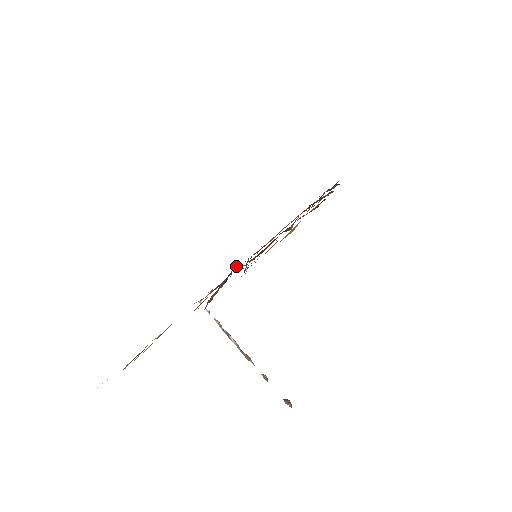
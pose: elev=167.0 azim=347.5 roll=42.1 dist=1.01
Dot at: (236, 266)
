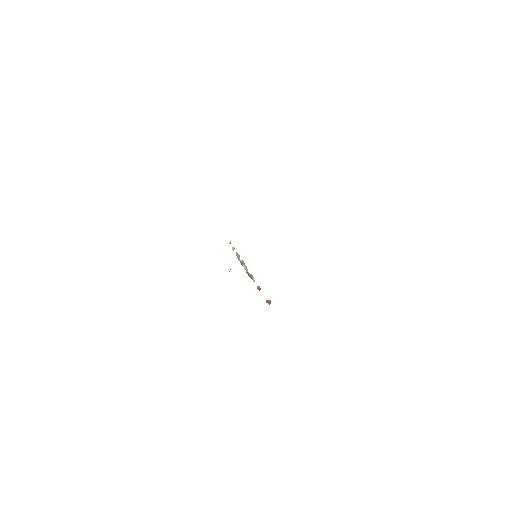
Dot at: occluded
